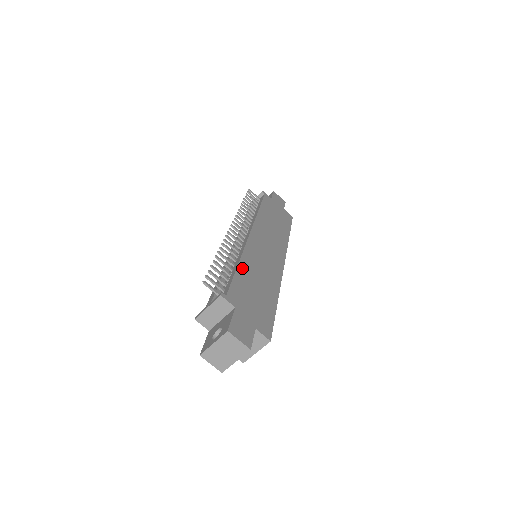
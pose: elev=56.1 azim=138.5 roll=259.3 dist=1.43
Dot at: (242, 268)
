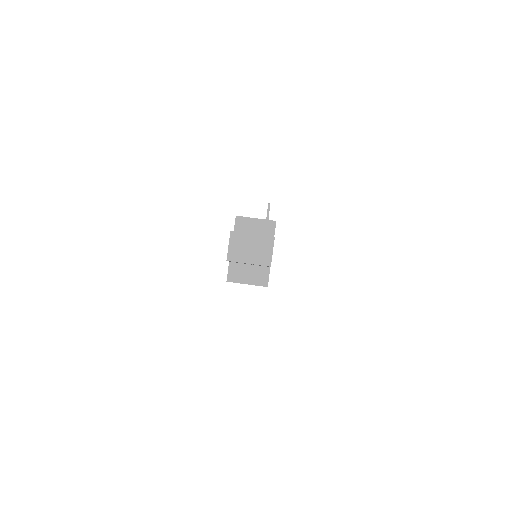
Dot at: occluded
